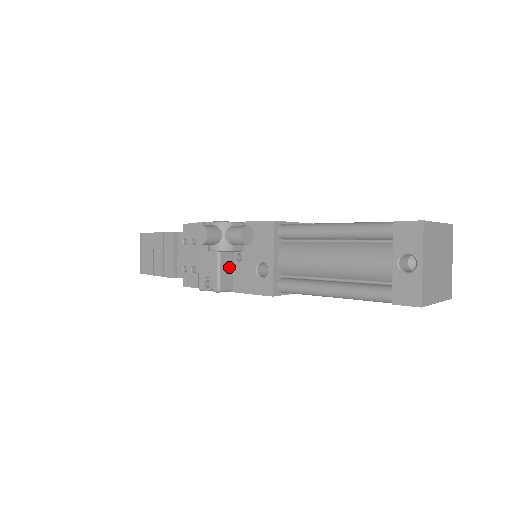
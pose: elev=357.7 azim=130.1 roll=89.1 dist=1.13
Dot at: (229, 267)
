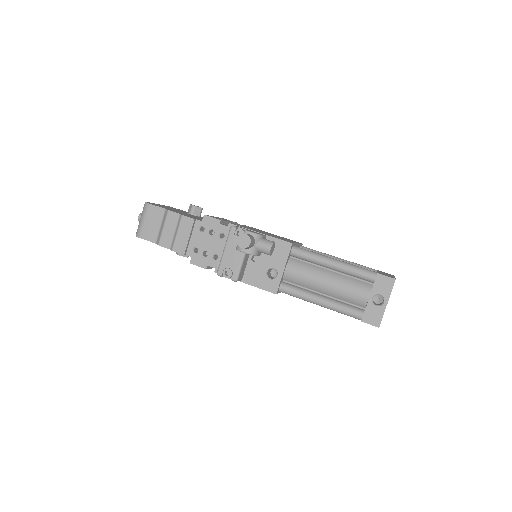
Dot at: (245, 264)
